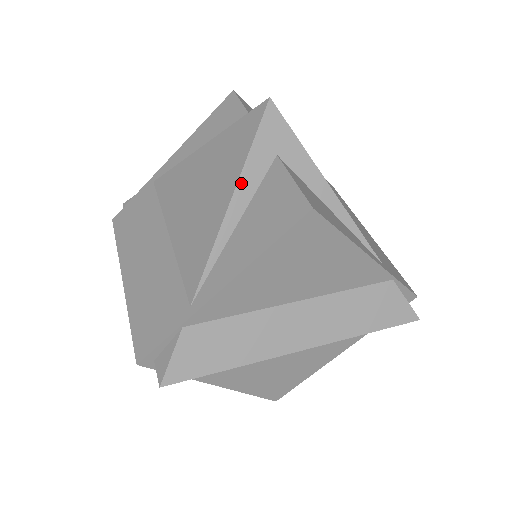
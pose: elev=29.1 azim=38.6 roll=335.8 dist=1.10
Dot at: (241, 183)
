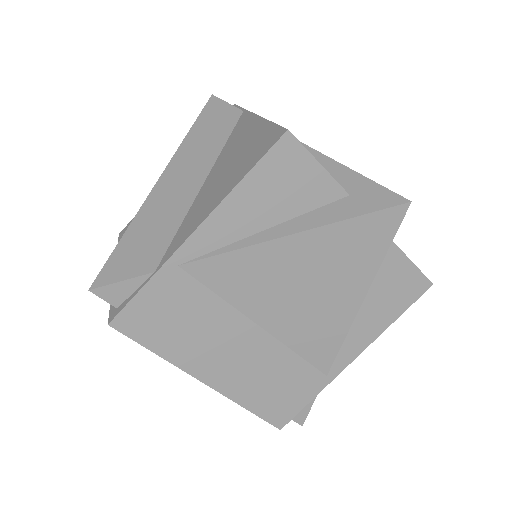
Dot at: occluded
